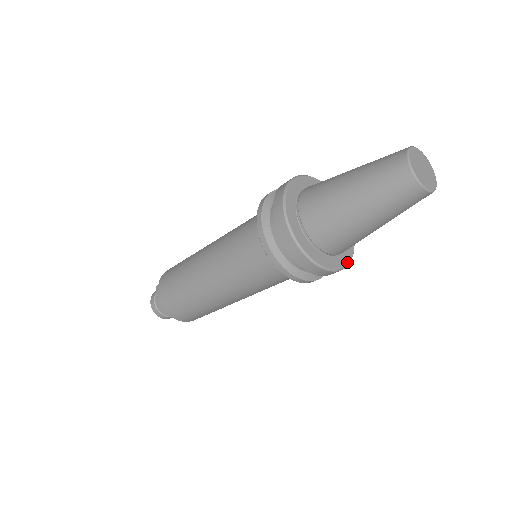
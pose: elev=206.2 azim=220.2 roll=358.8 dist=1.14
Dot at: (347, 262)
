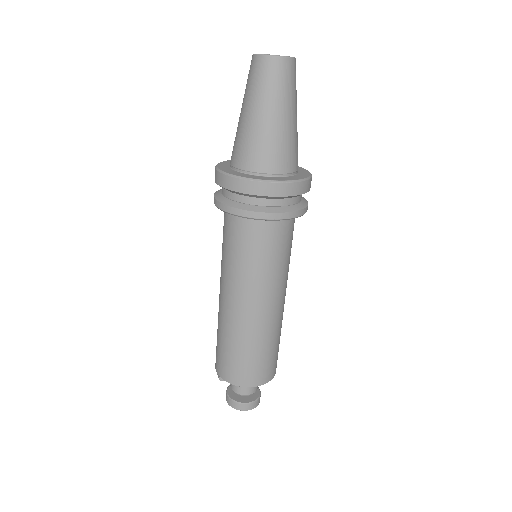
Dot at: (305, 177)
